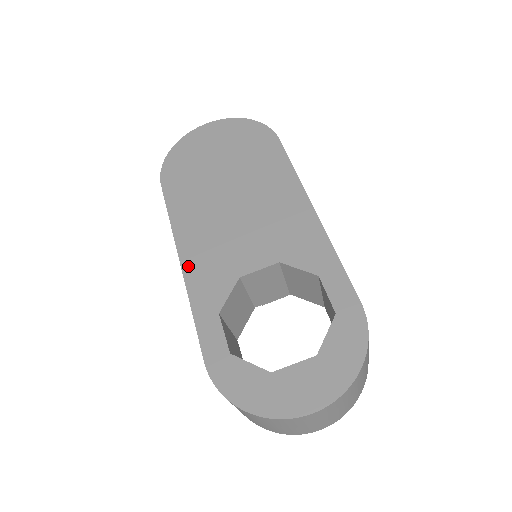
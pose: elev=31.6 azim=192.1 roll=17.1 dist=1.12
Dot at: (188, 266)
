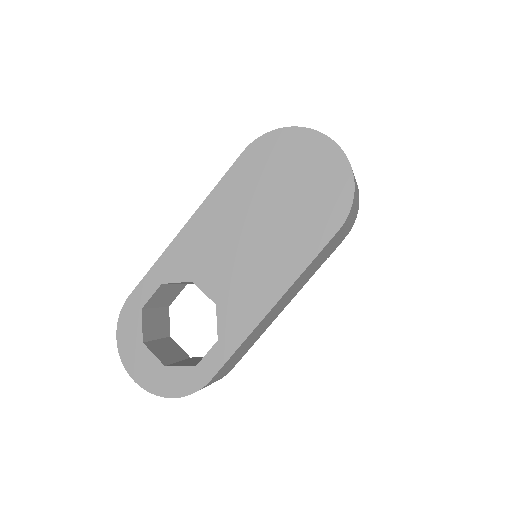
Dot at: (184, 235)
